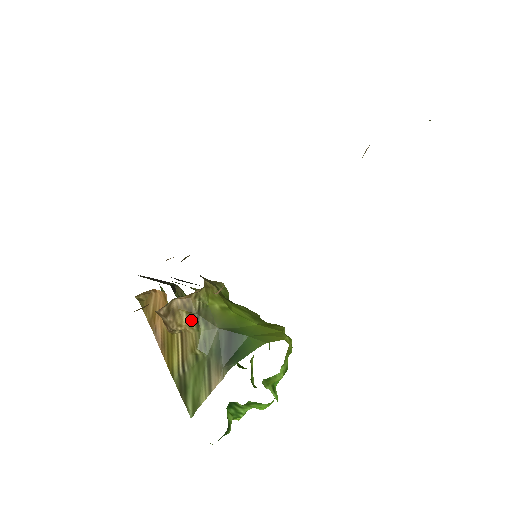
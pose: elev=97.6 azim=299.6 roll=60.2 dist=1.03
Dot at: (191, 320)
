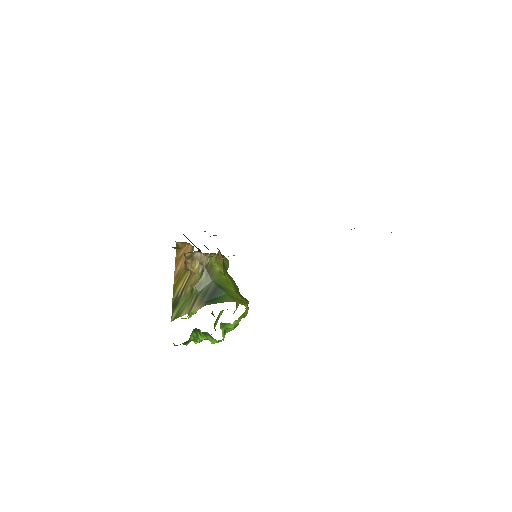
Dot at: (200, 268)
